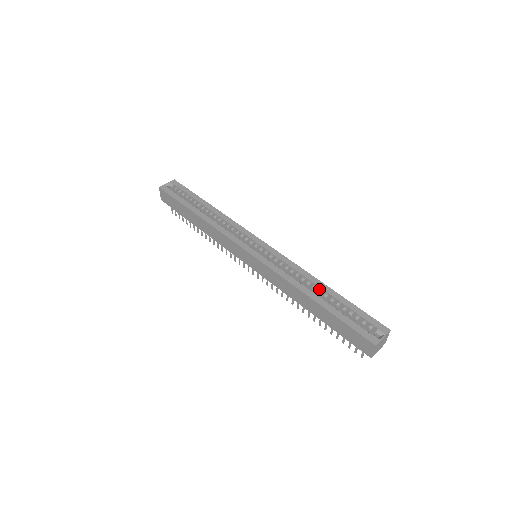
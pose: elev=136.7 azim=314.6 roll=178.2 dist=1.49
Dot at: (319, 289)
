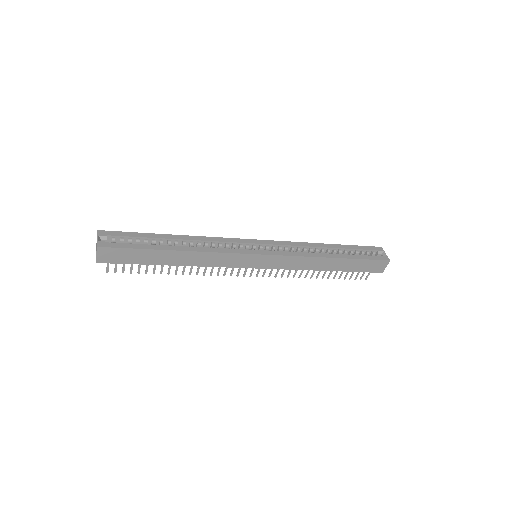
Dot at: (325, 249)
